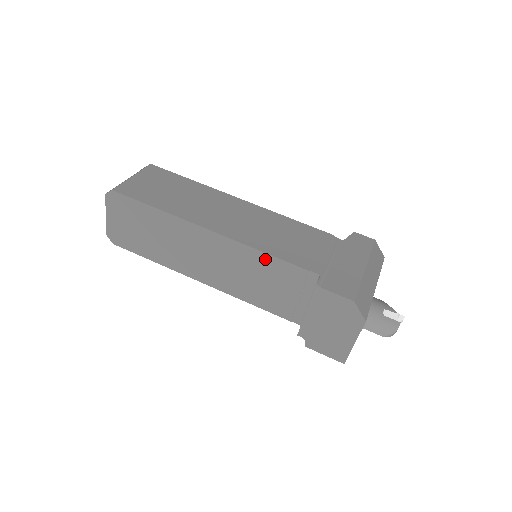
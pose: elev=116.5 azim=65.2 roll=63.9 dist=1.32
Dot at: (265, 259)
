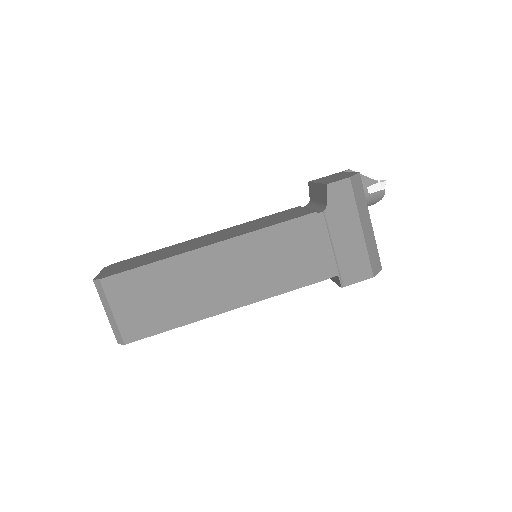
Dot at: occluded
